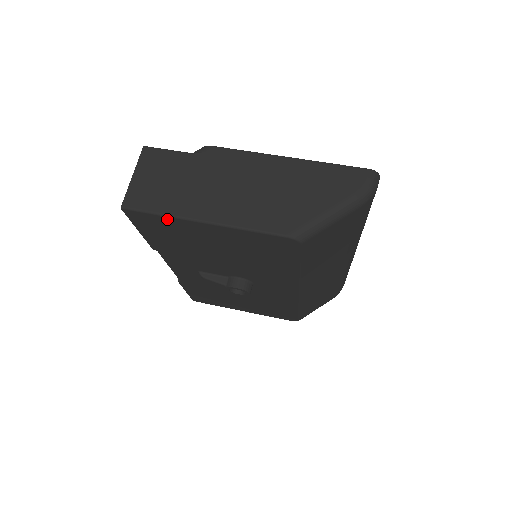
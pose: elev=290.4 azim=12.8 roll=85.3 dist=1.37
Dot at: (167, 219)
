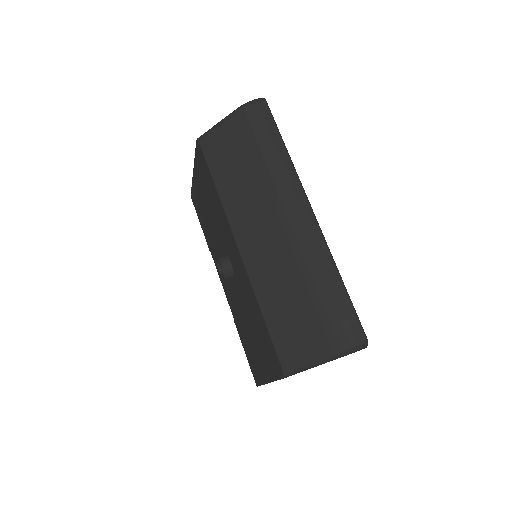
Dot at: (193, 186)
